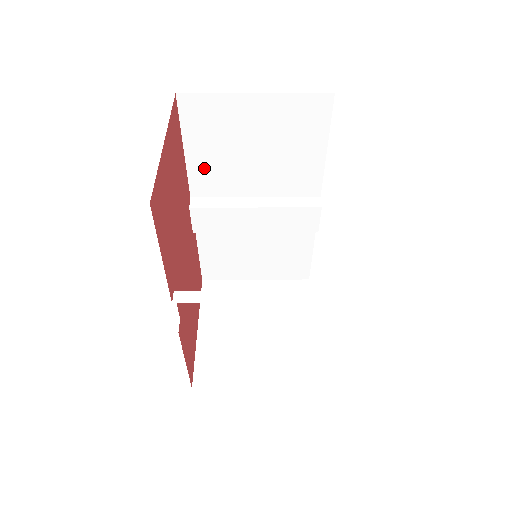
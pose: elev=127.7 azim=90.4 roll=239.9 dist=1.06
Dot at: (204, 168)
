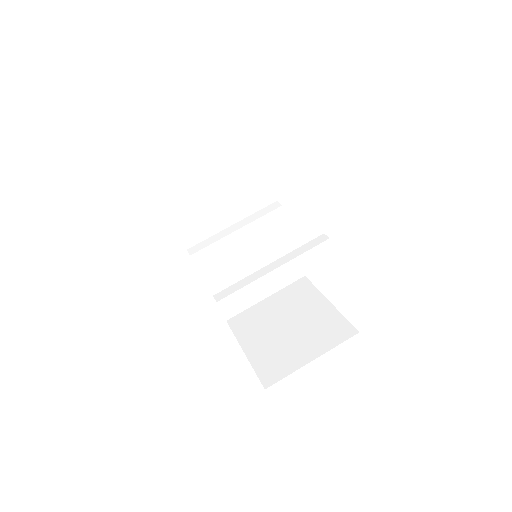
Dot at: (187, 220)
